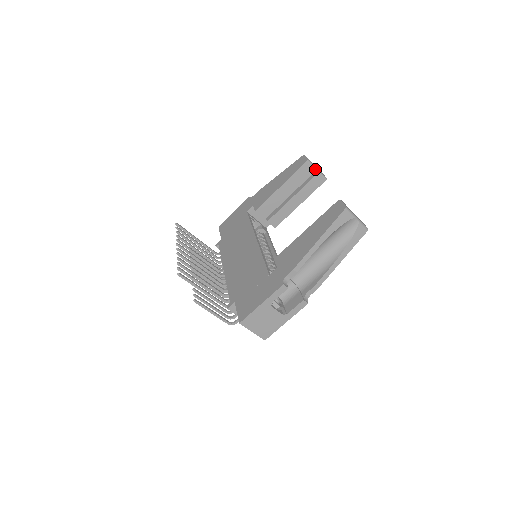
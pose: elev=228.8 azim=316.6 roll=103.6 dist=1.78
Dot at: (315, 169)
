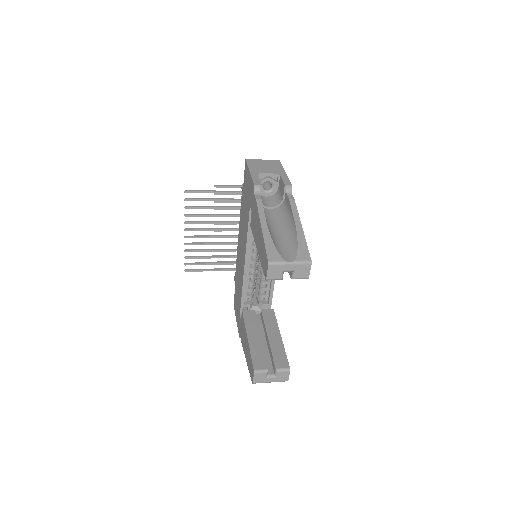
Dot at: (289, 271)
